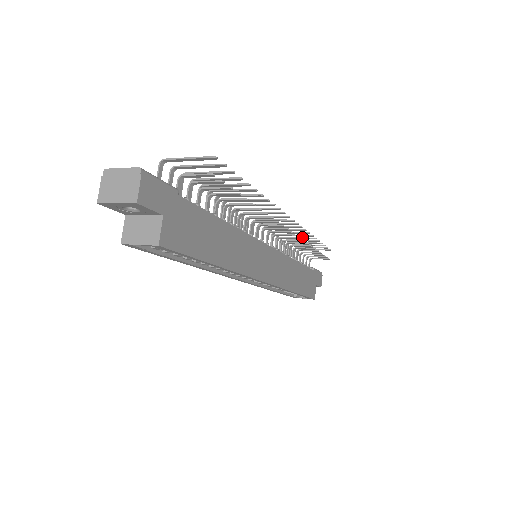
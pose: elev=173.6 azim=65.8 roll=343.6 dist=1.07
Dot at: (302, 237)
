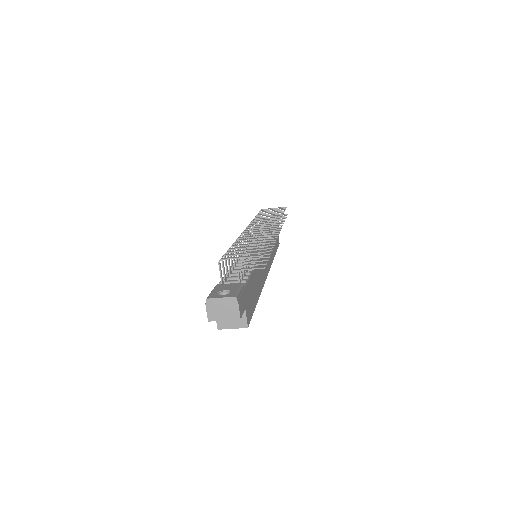
Dot at: (272, 215)
